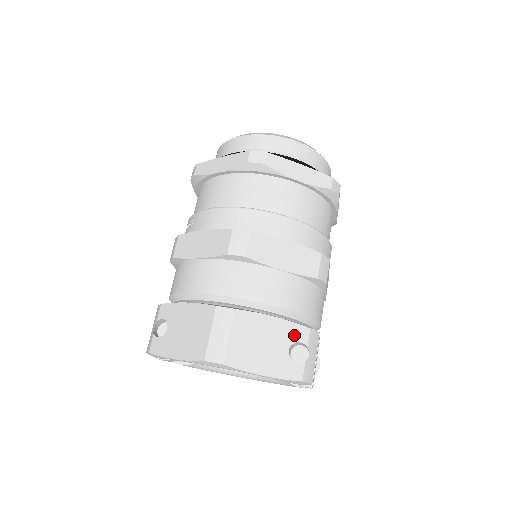
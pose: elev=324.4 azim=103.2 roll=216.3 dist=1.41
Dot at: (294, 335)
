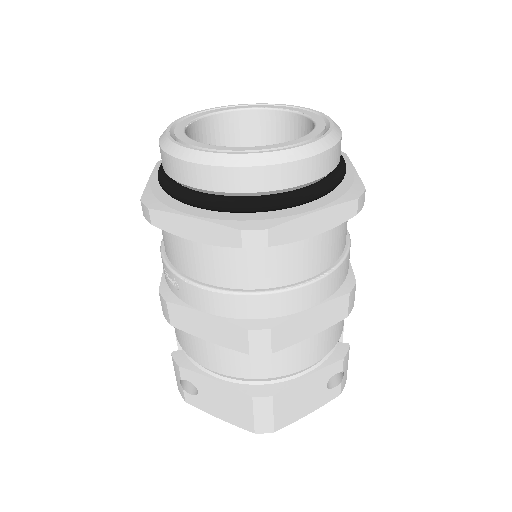
Dot at: (330, 373)
